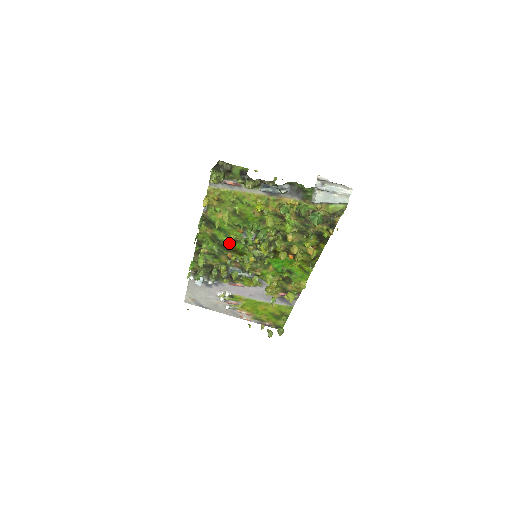
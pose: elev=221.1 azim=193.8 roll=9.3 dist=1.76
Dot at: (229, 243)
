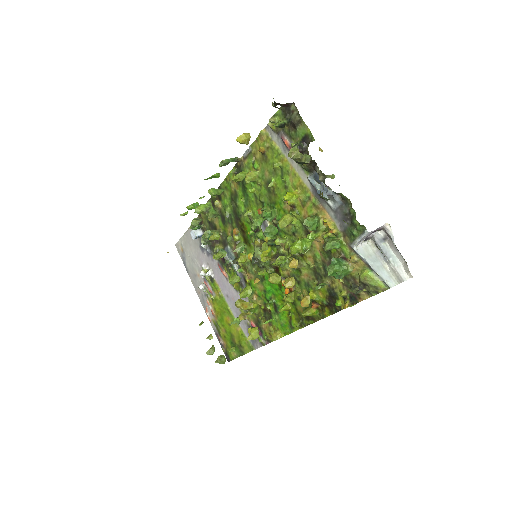
Dot at: (243, 217)
